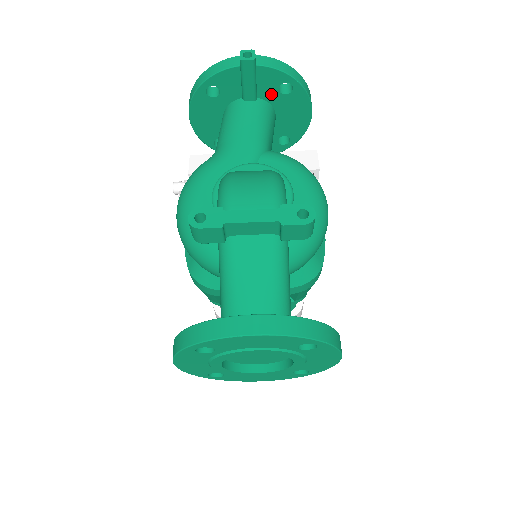
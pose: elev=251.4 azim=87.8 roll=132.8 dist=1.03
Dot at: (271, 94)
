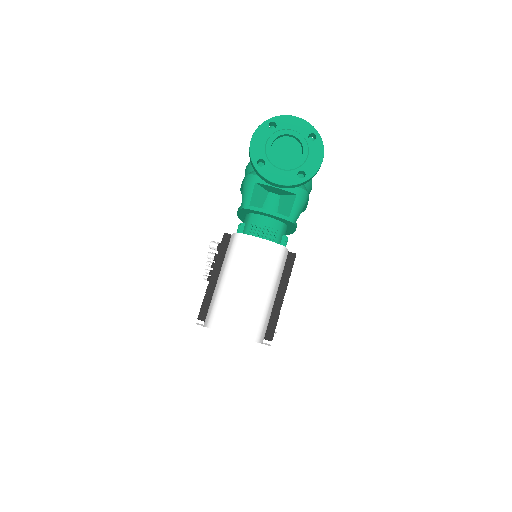
Dot at: occluded
